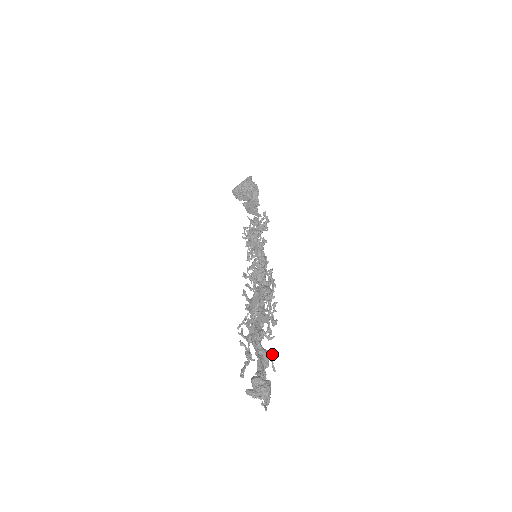
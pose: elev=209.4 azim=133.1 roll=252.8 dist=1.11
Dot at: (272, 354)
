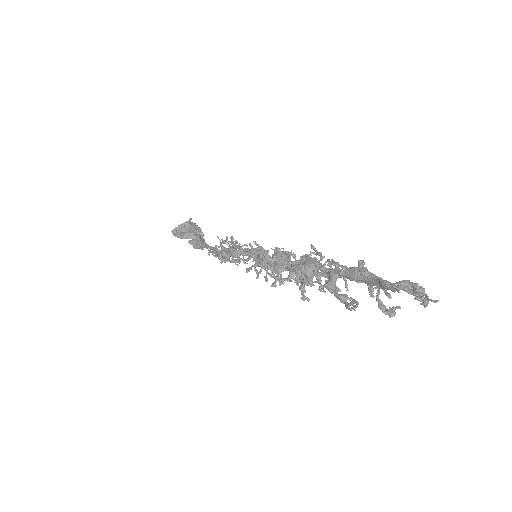
Dot at: (375, 287)
